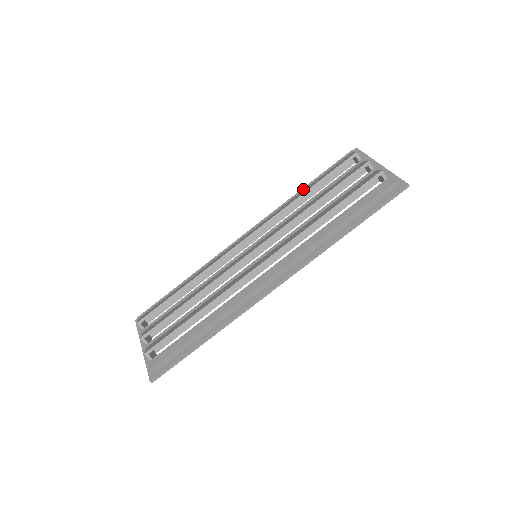
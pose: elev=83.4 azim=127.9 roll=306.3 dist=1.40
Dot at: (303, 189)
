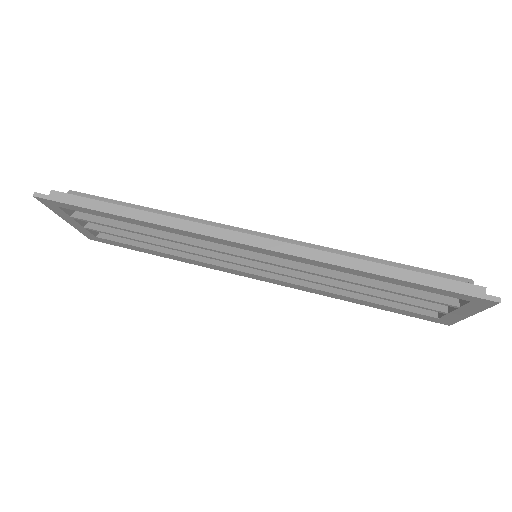
Dot at: occluded
